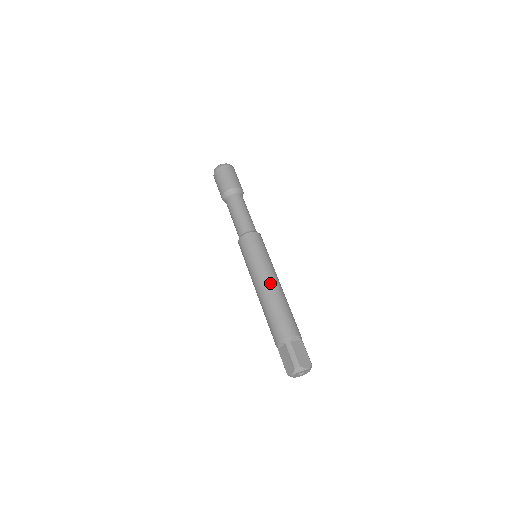
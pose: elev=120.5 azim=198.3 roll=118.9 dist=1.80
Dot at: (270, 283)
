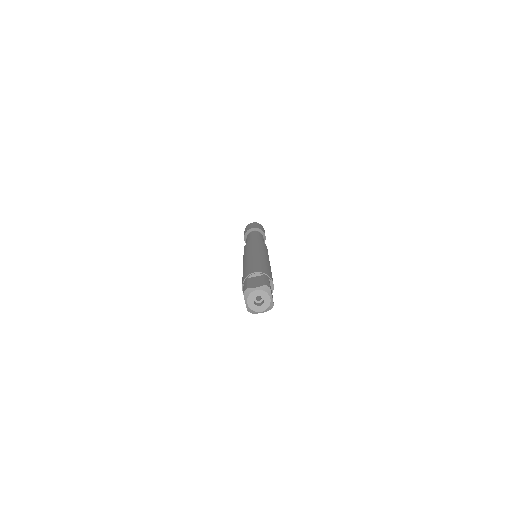
Dot at: (268, 259)
